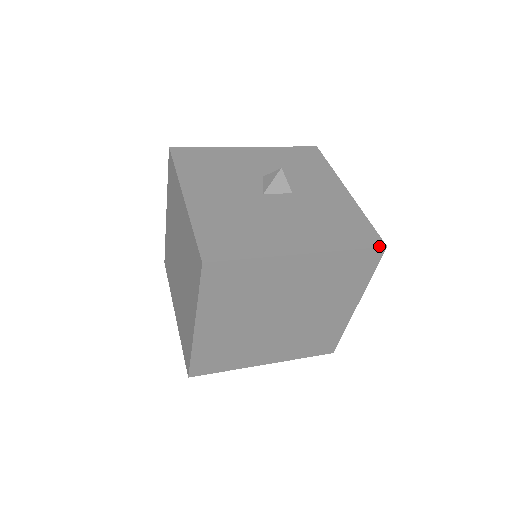
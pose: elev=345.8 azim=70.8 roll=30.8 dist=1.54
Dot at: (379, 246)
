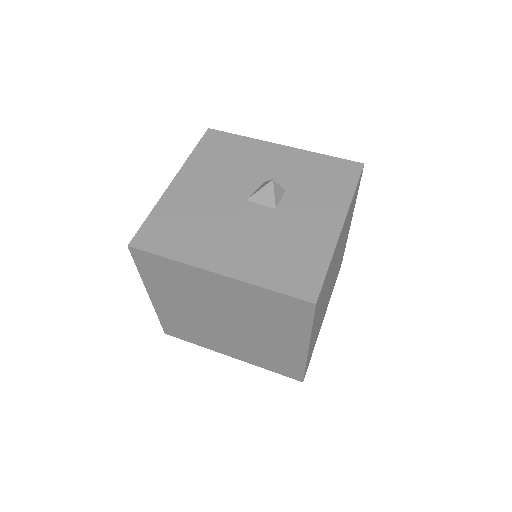
Dot at: (307, 299)
